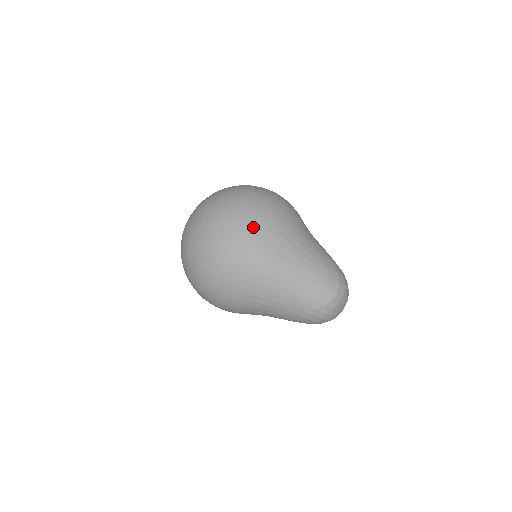
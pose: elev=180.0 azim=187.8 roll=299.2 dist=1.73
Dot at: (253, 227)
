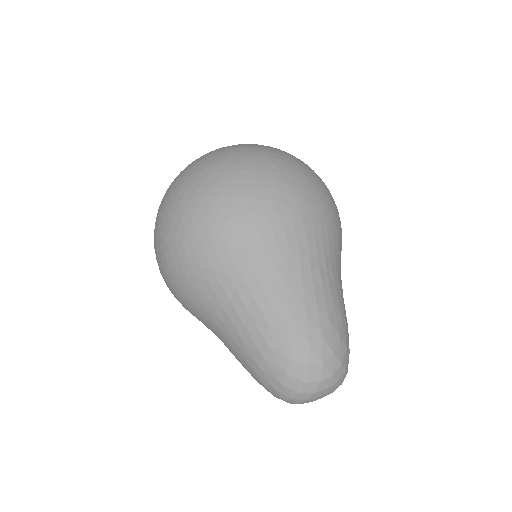
Dot at: (194, 269)
